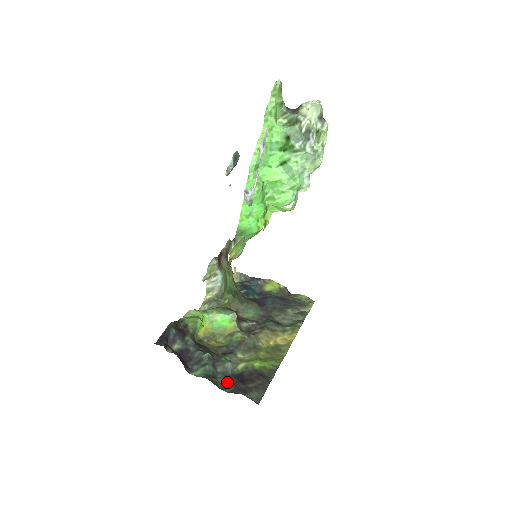
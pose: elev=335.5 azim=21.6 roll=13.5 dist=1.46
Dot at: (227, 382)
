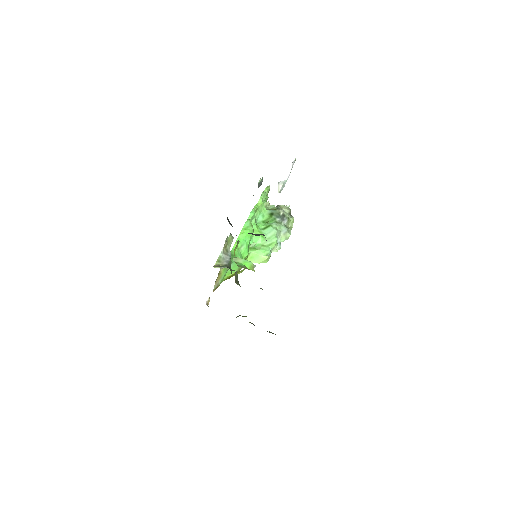
Dot at: occluded
